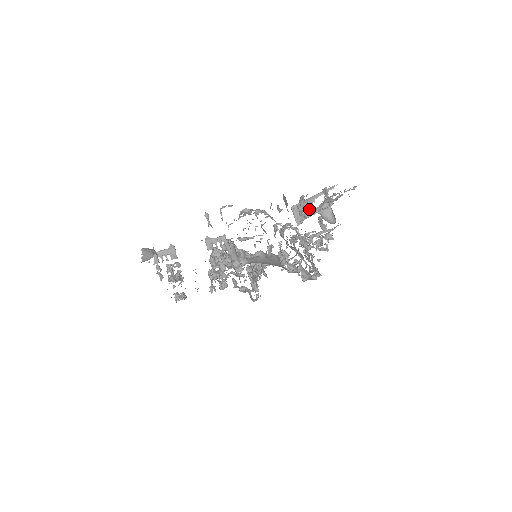
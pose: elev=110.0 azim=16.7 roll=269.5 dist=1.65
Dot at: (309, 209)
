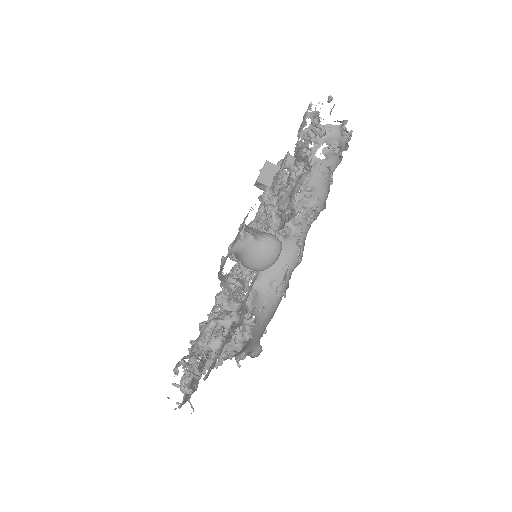
Dot at: (235, 300)
